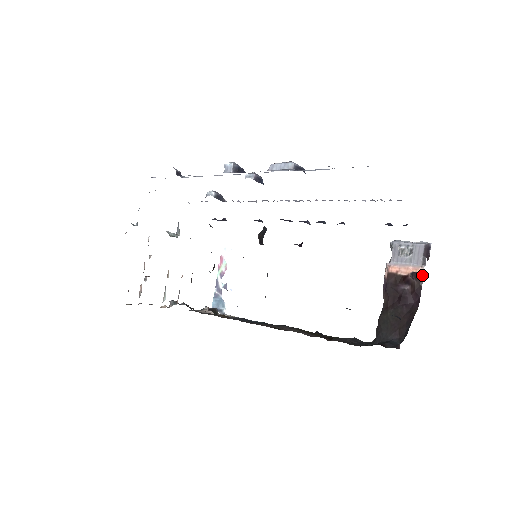
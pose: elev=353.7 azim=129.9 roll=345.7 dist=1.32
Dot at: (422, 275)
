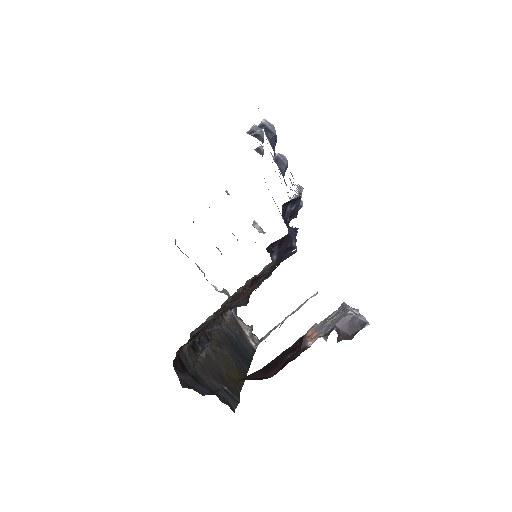
Dot at: (308, 346)
